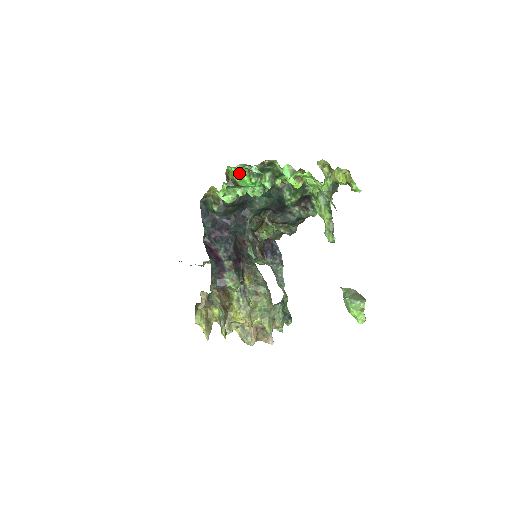
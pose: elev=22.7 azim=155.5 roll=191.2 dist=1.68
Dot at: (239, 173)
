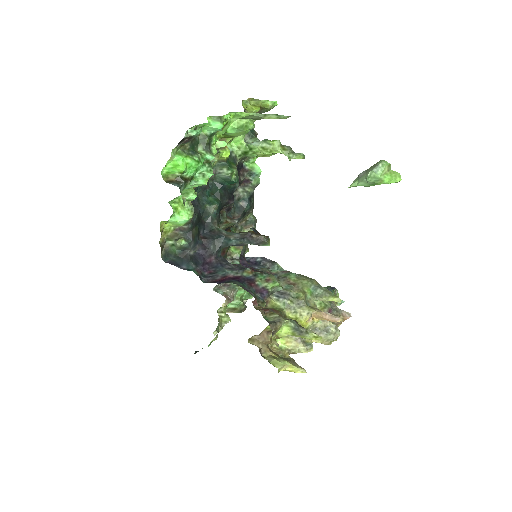
Dot at: (179, 160)
